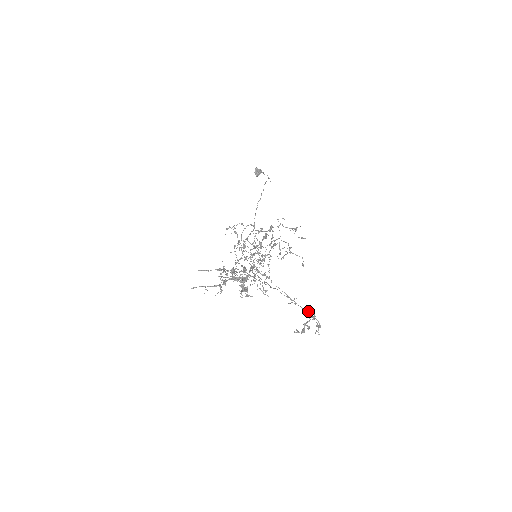
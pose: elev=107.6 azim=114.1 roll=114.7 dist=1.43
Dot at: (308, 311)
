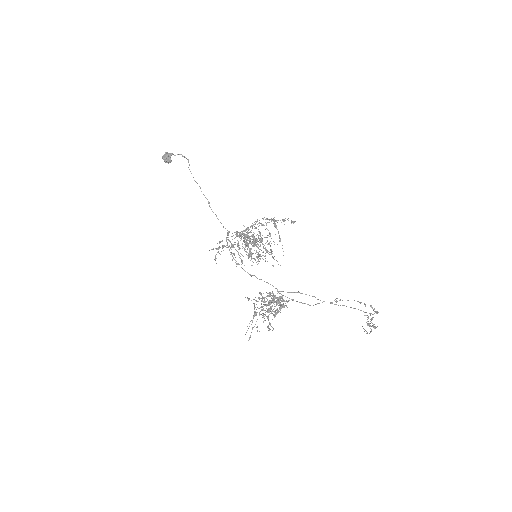
Dot at: occluded
